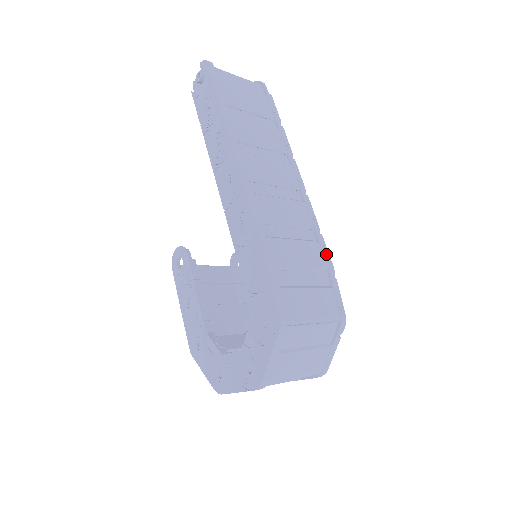
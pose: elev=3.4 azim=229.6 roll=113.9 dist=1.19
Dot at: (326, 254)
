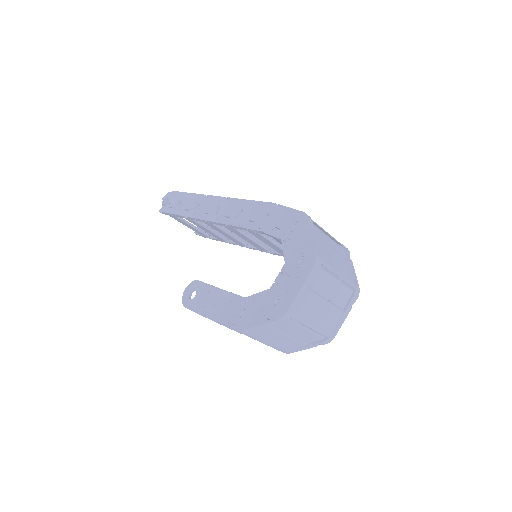
Dot at: occluded
